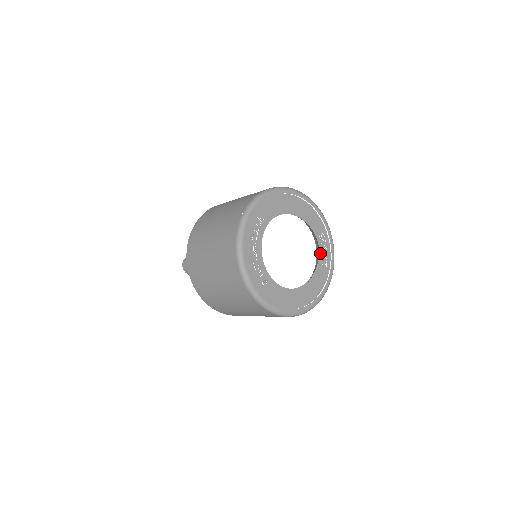
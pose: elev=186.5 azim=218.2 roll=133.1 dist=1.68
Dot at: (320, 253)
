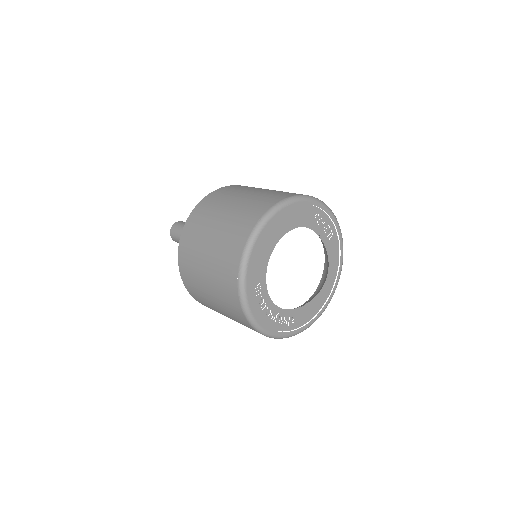
Dot at: (322, 234)
